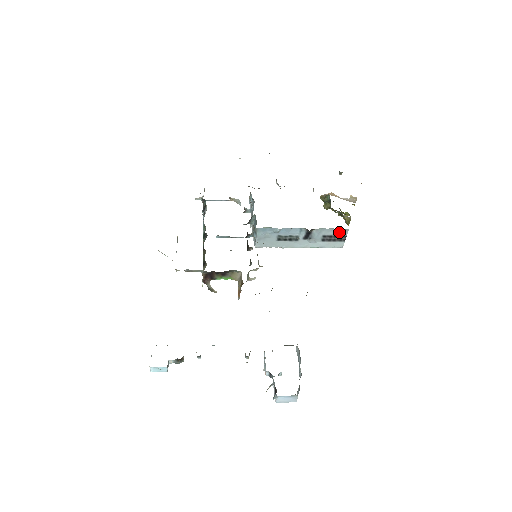
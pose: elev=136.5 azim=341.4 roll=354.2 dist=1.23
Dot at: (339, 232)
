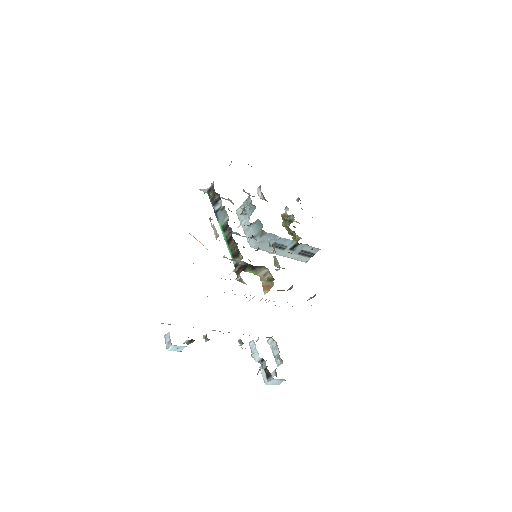
Dot at: (313, 250)
